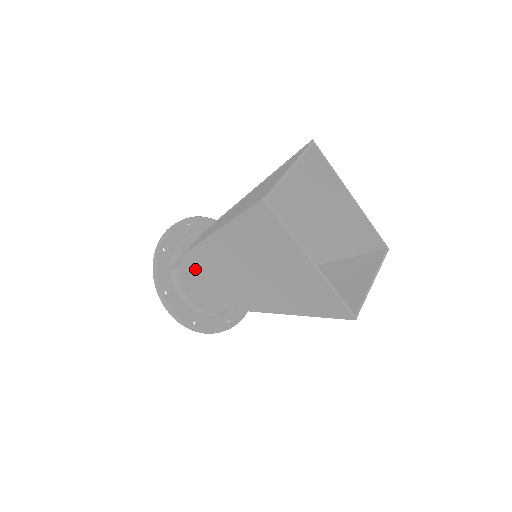
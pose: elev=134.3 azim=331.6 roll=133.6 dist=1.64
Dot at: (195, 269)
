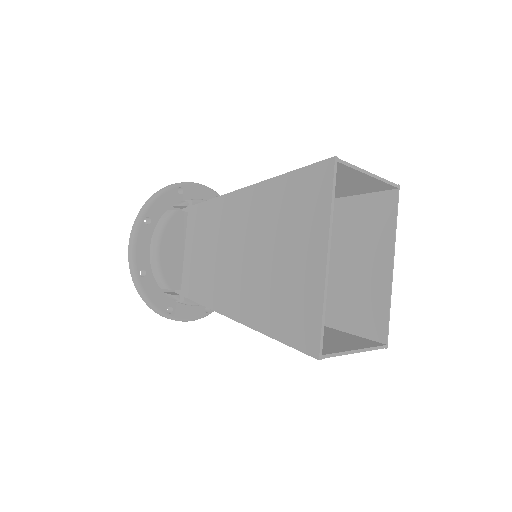
Dot at: (189, 228)
